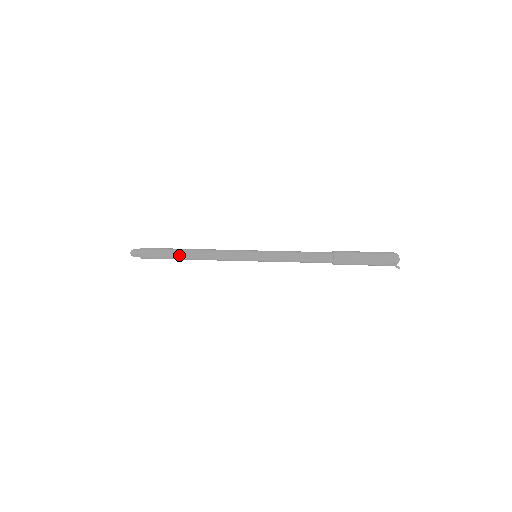
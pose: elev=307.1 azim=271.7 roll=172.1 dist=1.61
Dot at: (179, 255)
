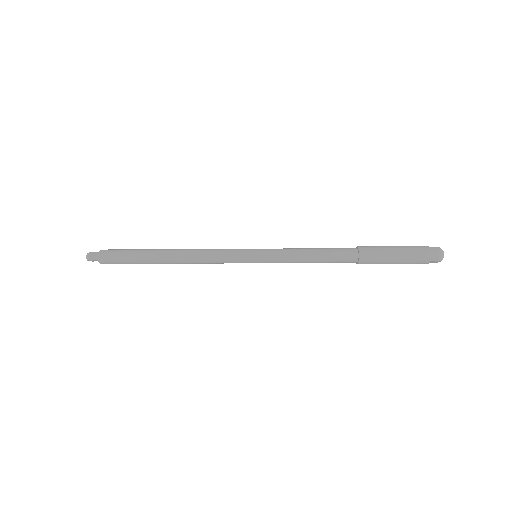
Dot at: (153, 260)
